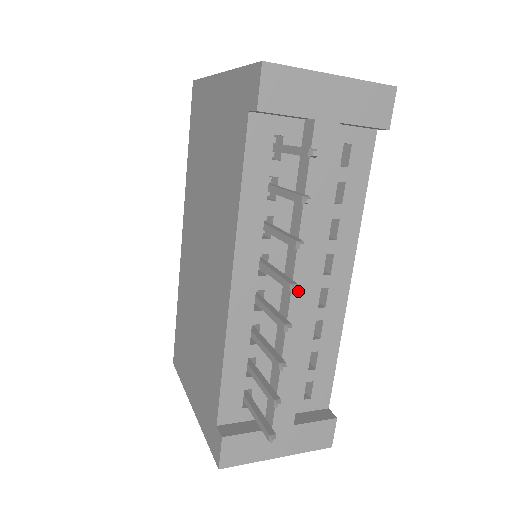
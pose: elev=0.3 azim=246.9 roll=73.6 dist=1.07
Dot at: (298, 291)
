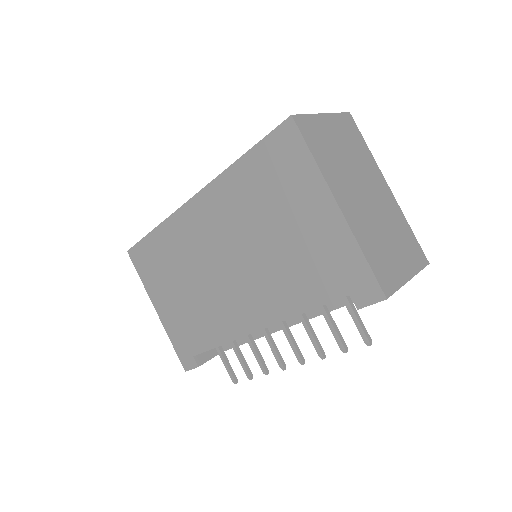
Dot at: occluded
